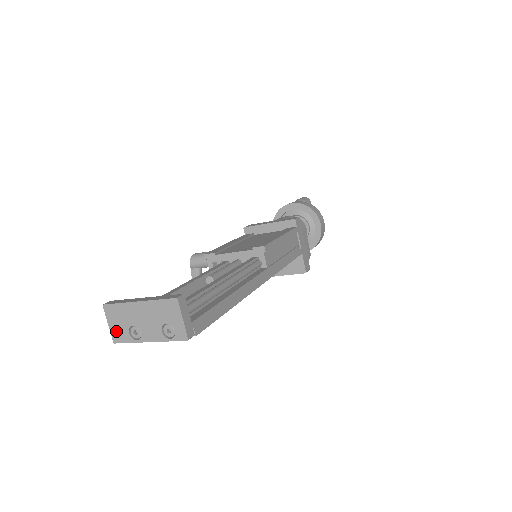
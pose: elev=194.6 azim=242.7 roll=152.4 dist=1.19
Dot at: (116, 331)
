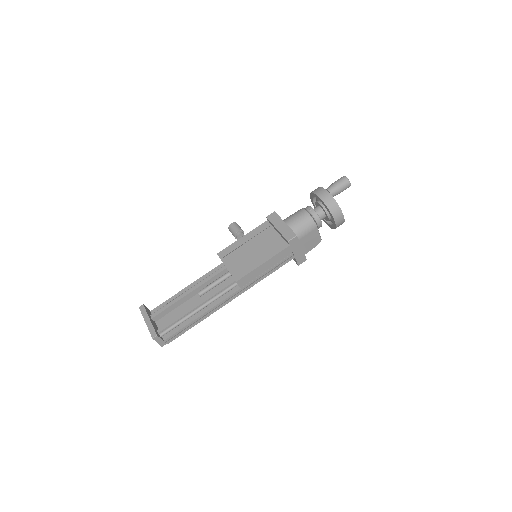
Dot at: occluded
